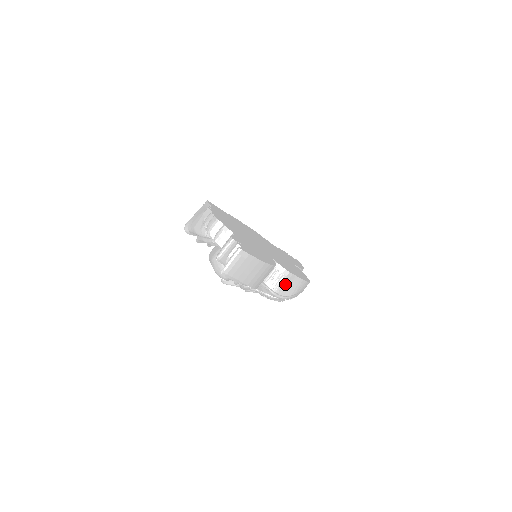
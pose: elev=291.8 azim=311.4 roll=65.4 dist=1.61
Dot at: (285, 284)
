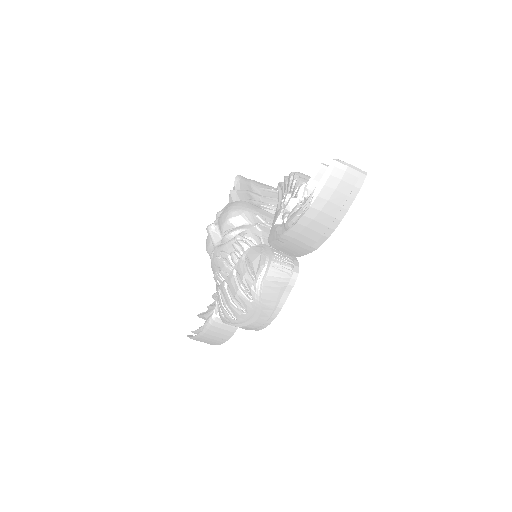
Dot at: (280, 281)
